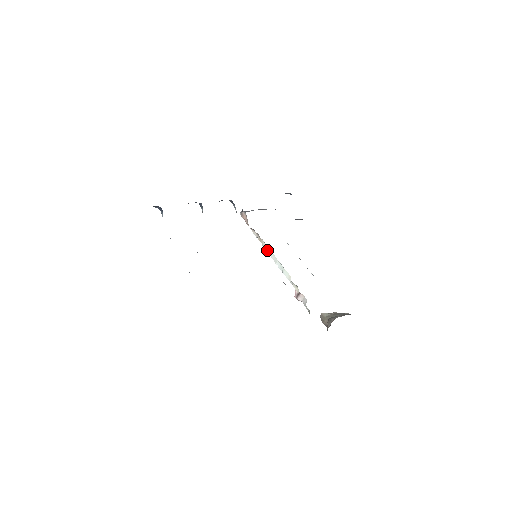
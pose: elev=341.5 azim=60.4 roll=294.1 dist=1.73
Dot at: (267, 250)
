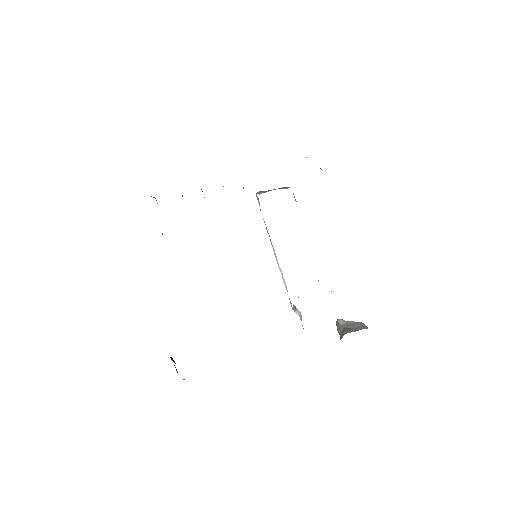
Dot at: occluded
